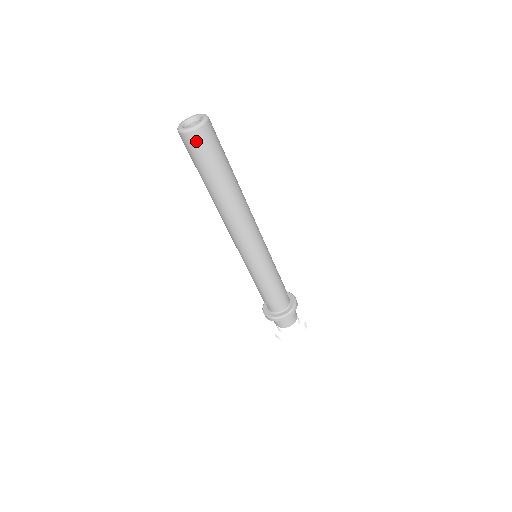
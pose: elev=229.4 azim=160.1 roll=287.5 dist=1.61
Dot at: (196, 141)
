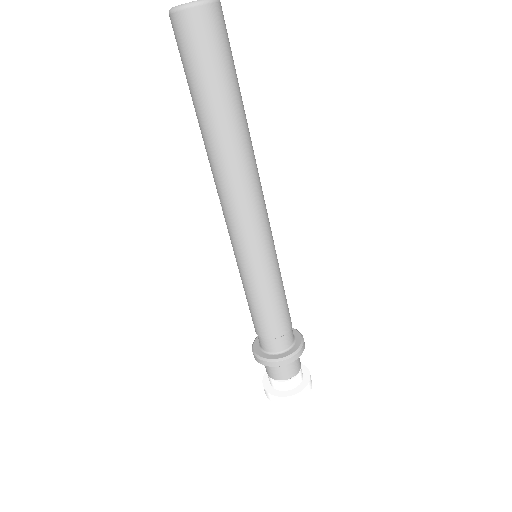
Dot at: (200, 26)
